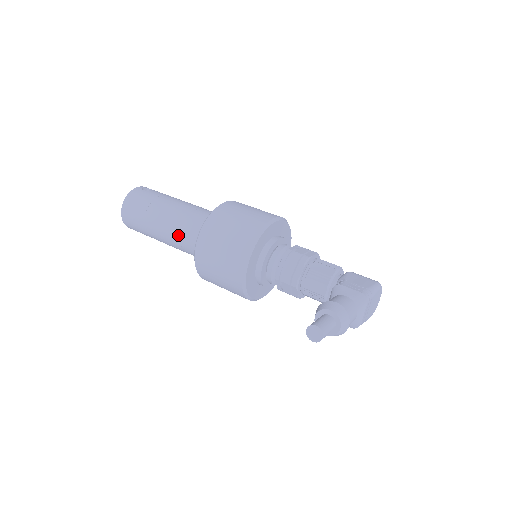
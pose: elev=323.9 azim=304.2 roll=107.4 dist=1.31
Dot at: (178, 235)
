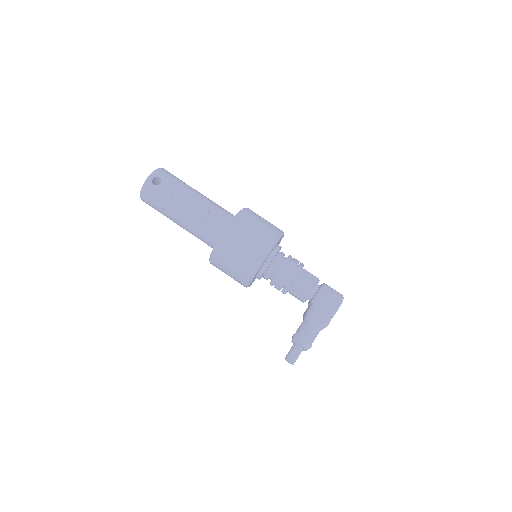
Dot at: (194, 235)
